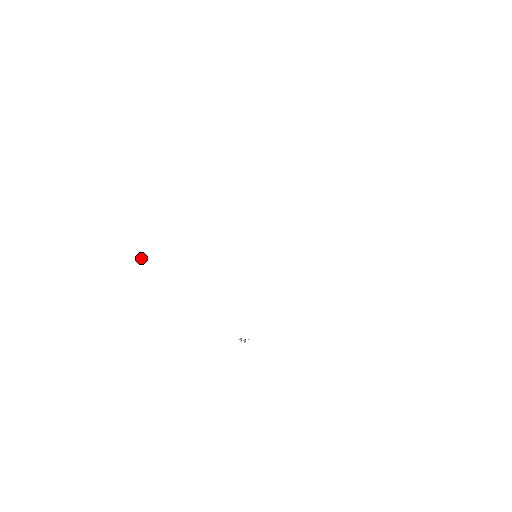
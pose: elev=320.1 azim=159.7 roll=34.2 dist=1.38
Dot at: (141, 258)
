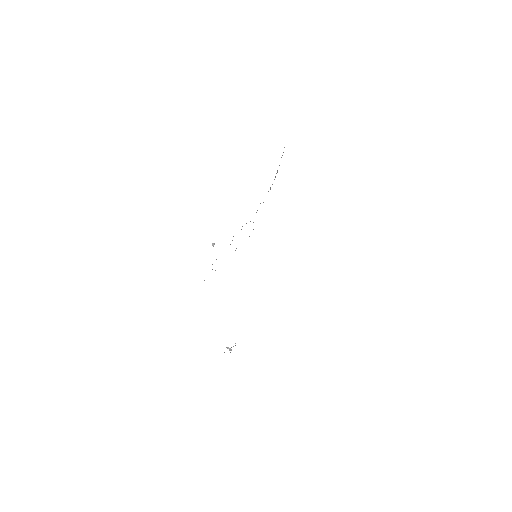
Dot at: (214, 243)
